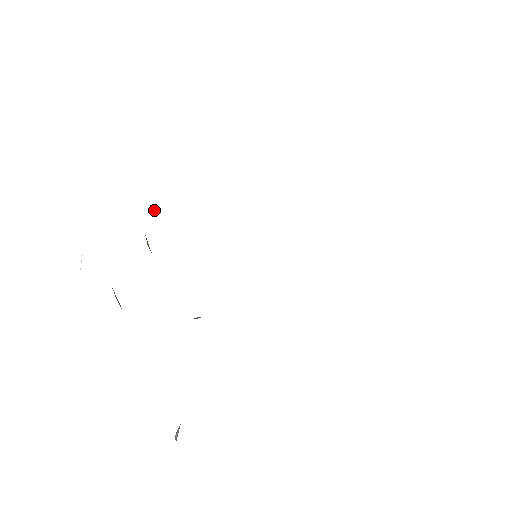
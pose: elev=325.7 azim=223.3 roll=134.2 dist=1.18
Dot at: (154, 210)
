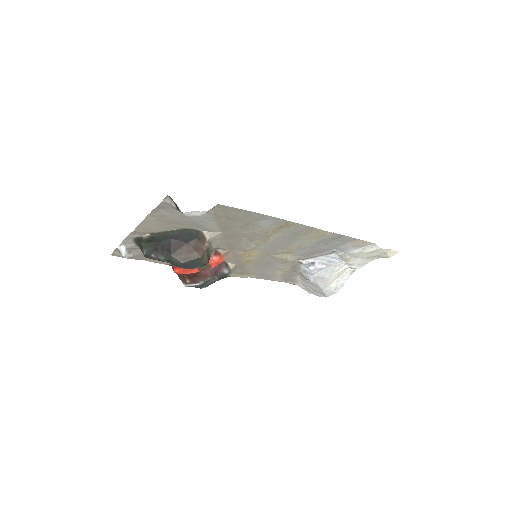
Dot at: (180, 274)
